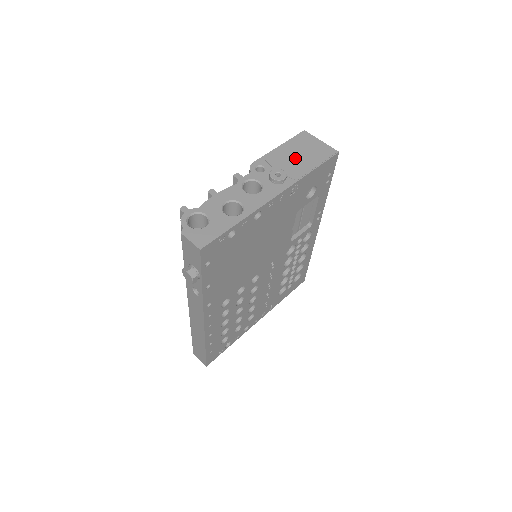
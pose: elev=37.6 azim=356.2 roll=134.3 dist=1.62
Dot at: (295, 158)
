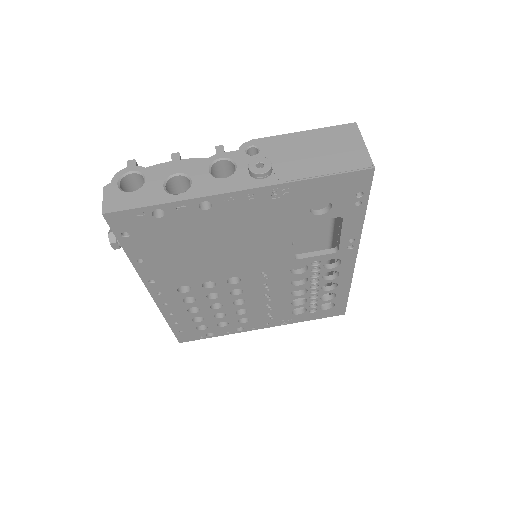
Dot at: (307, 153)
